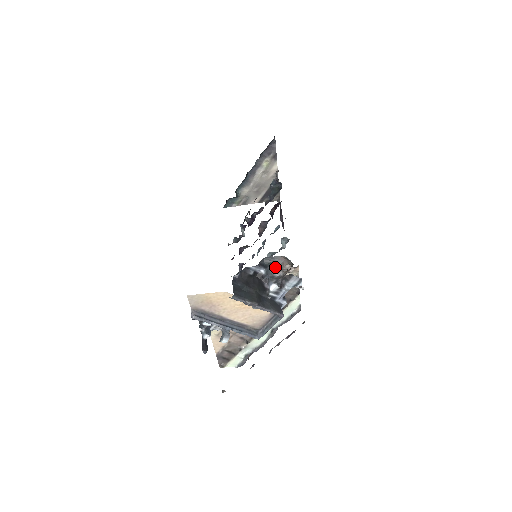
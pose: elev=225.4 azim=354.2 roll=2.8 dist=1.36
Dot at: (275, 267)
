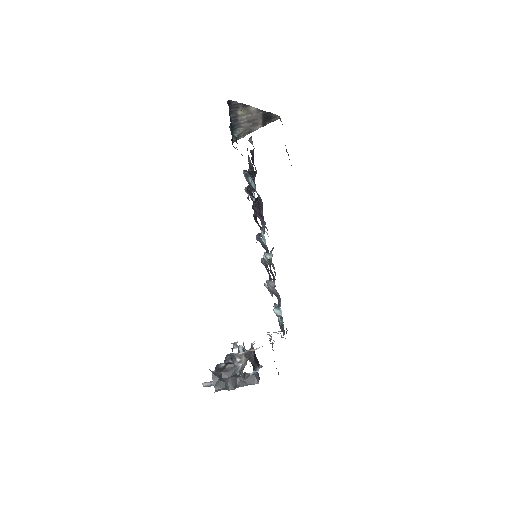
Dot at: (237, 359)
